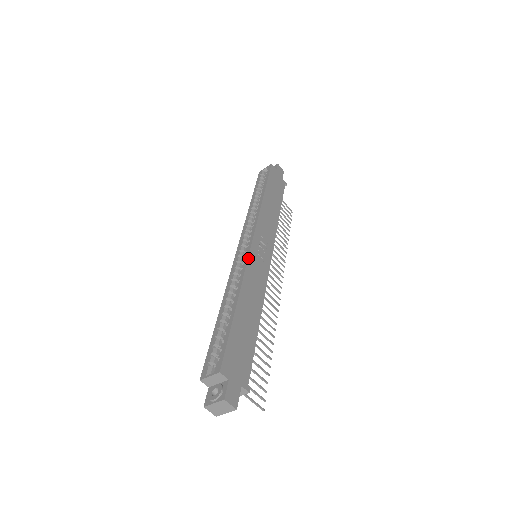
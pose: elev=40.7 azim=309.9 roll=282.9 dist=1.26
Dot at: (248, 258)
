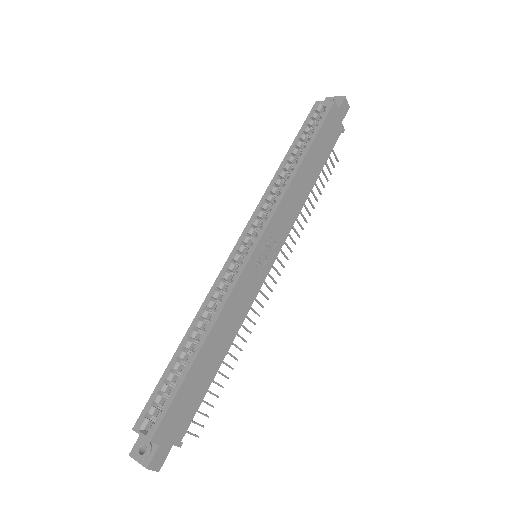
Dot at: (239, 278)
